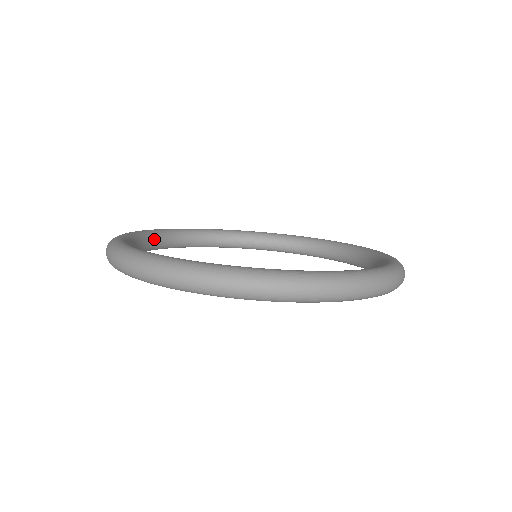
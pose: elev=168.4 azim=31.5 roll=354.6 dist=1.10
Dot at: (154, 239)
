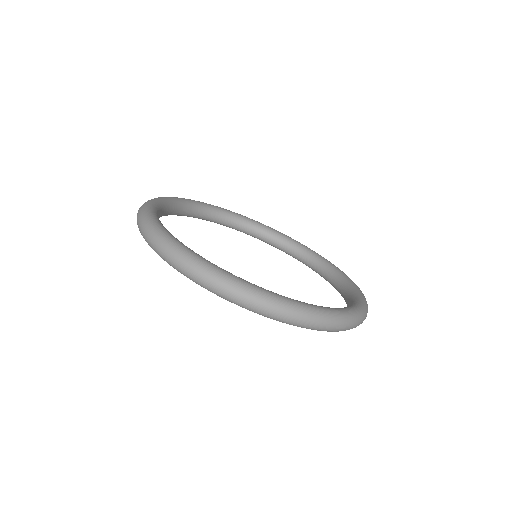
Dot at: occluded
